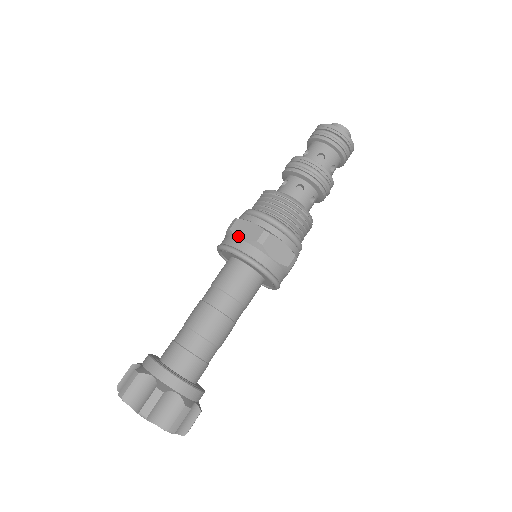
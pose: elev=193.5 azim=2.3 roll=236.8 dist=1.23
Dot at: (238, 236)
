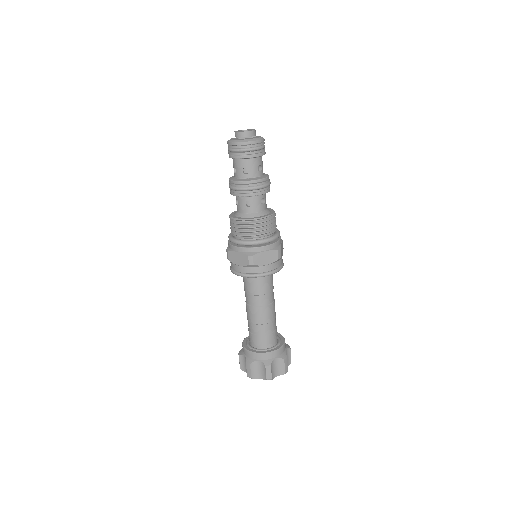
Dot at: (264, 265)
